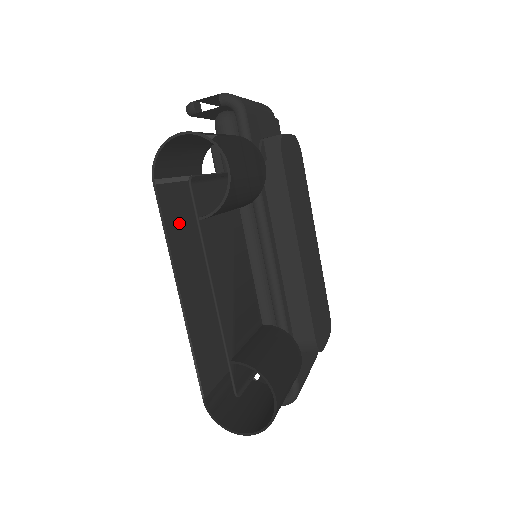
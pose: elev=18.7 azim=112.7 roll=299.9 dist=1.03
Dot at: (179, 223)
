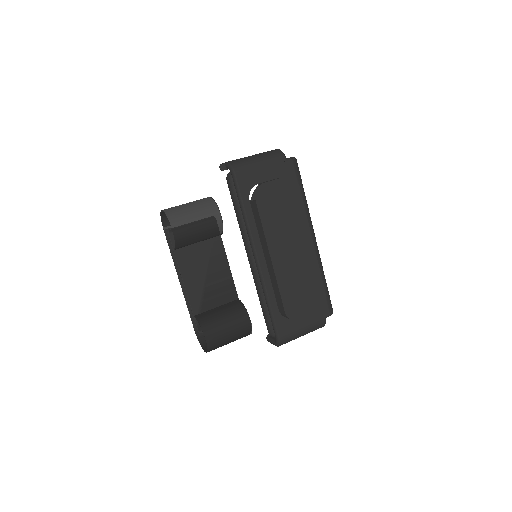
Dot at: occluded
